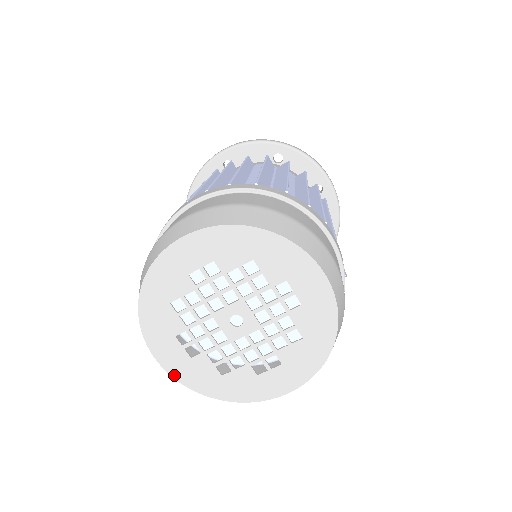
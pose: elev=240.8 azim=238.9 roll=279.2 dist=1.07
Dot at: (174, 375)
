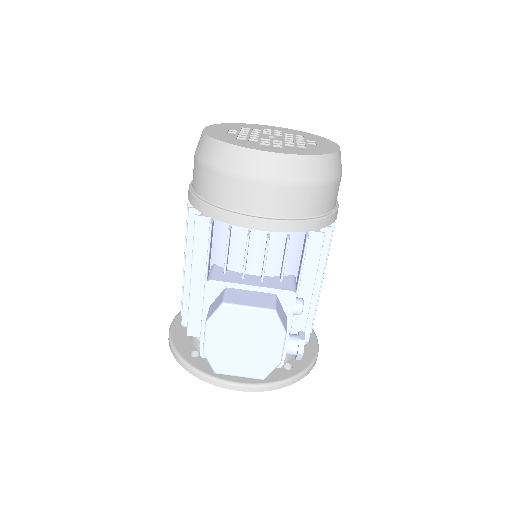
Dot at: (206, 131)
